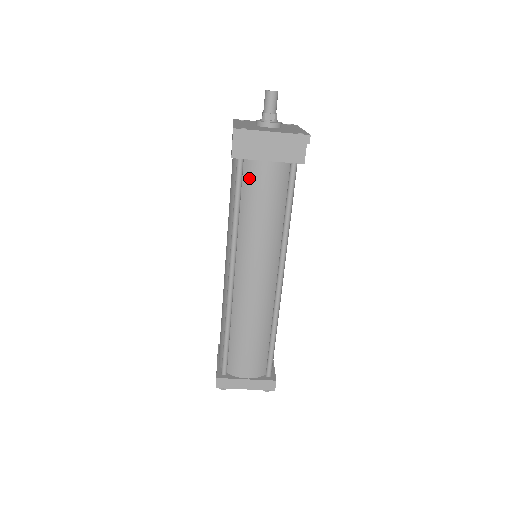
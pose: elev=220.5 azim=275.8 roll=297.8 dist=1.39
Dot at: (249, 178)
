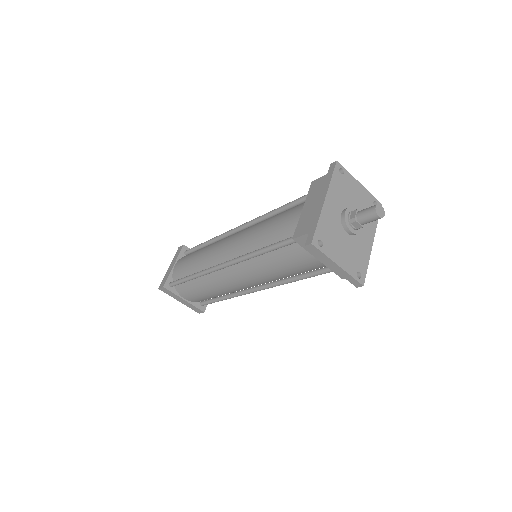
Dot at: (294, 250)
